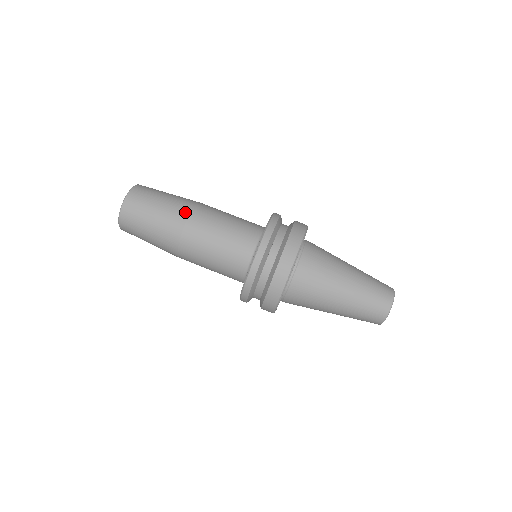
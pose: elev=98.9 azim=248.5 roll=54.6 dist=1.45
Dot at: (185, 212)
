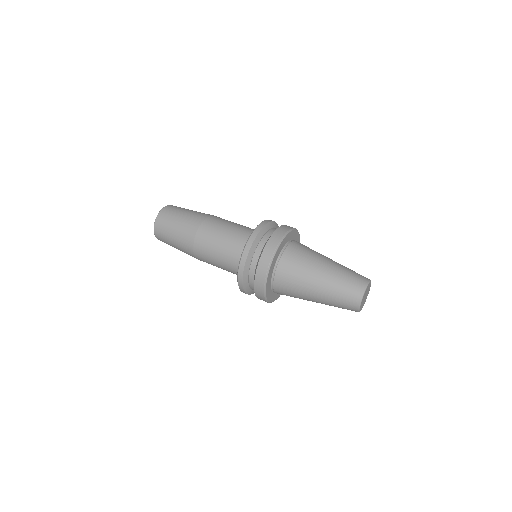
Dot at: occluded
